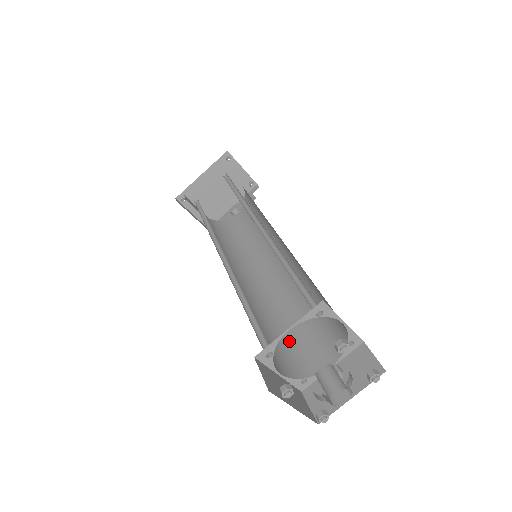
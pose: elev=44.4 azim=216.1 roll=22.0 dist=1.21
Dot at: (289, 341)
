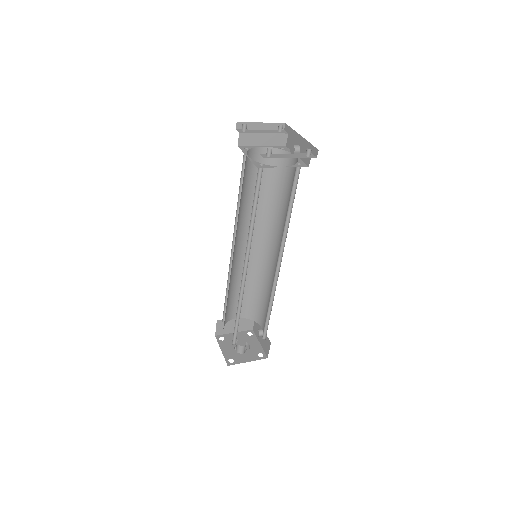
Dot at: (257, 300)
